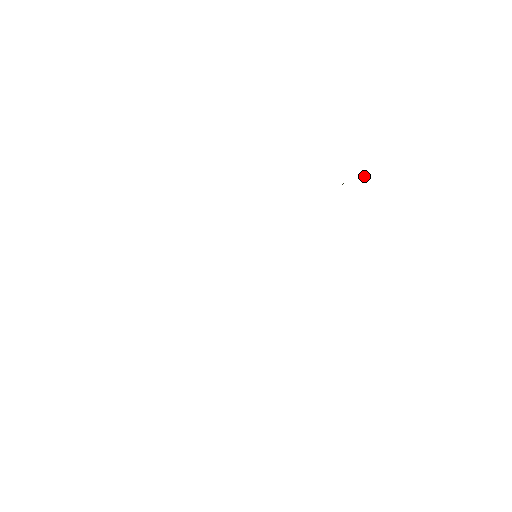
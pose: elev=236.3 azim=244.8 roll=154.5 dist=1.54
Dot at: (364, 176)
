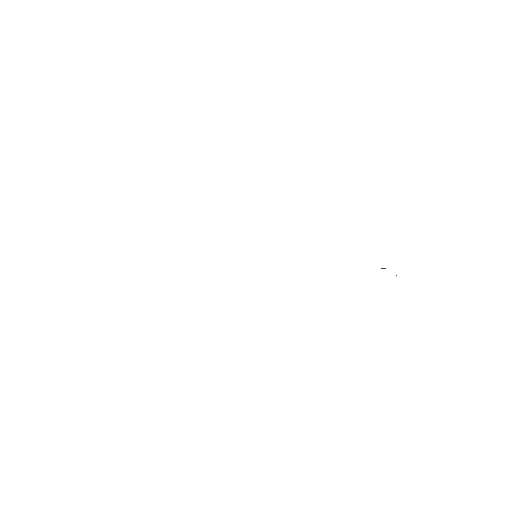
Dot at: (396, 275)
